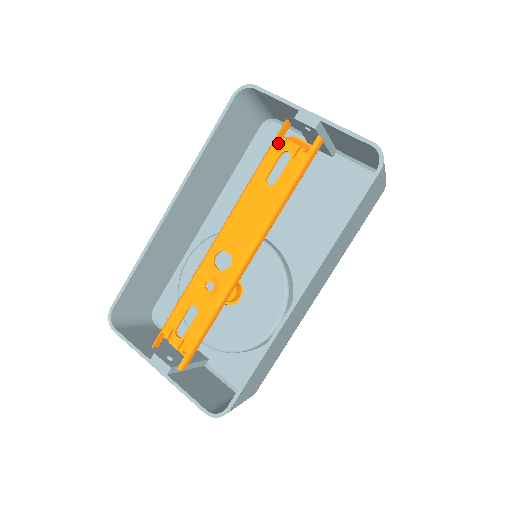
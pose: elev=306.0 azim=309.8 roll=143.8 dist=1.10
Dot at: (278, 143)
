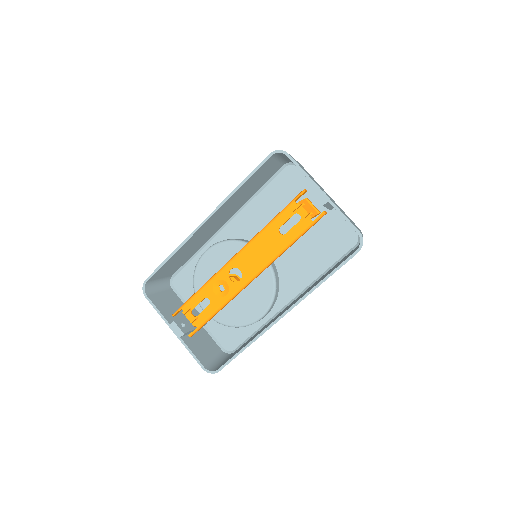
Dot at: (294, 206)
